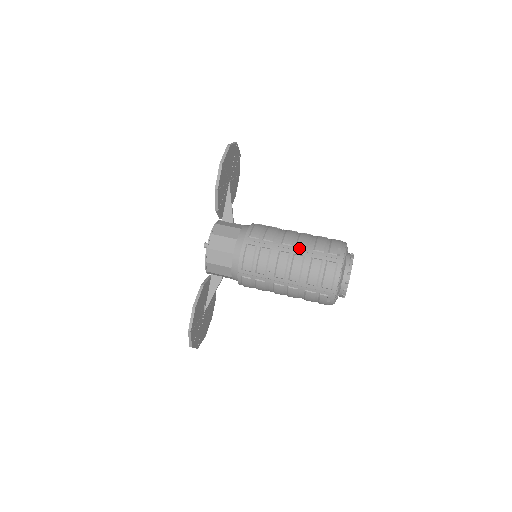
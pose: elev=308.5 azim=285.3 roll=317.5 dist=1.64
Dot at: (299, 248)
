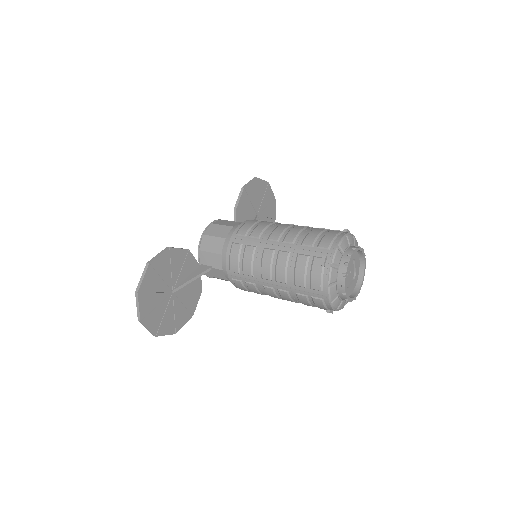
Dot at: (304, 226)
